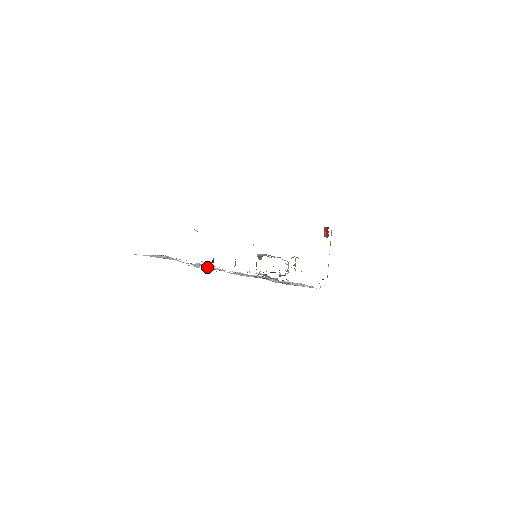
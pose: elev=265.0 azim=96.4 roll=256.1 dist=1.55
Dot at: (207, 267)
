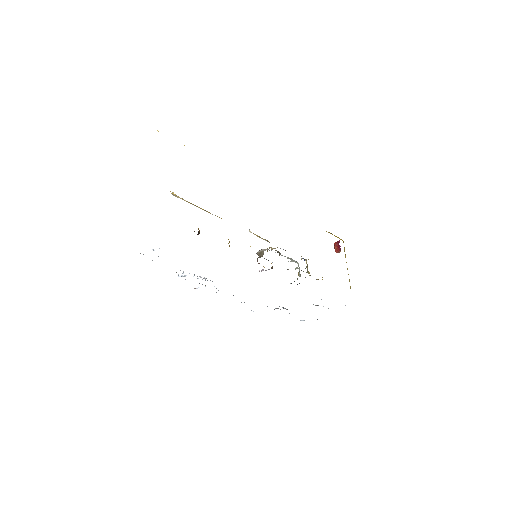
Dot at: occluded
